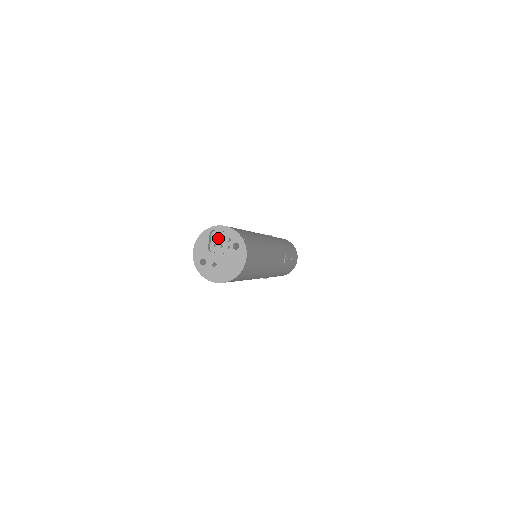
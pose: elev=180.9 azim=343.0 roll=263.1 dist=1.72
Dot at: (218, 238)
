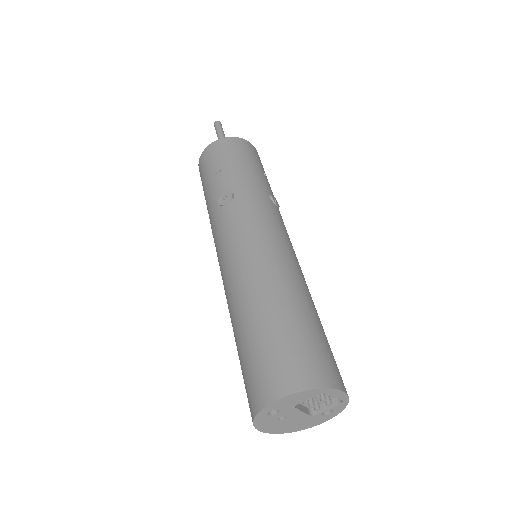
Dot at: occluded
